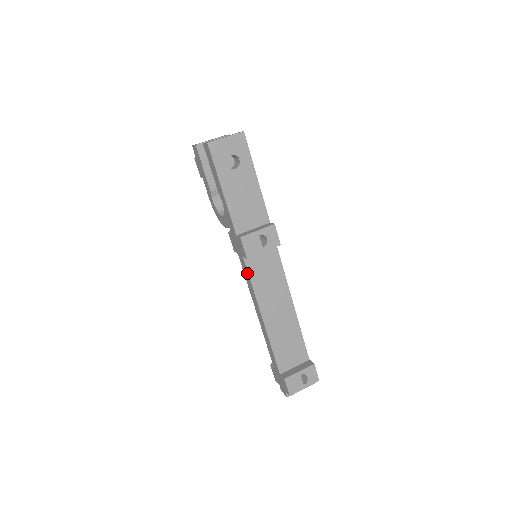
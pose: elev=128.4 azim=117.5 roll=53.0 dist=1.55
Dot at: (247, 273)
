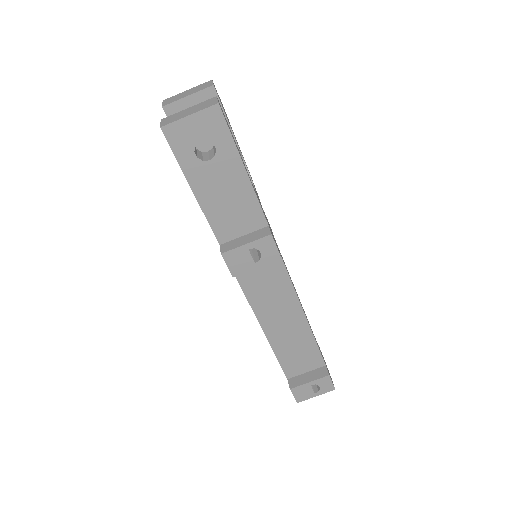
Dot at: (239, 284)
